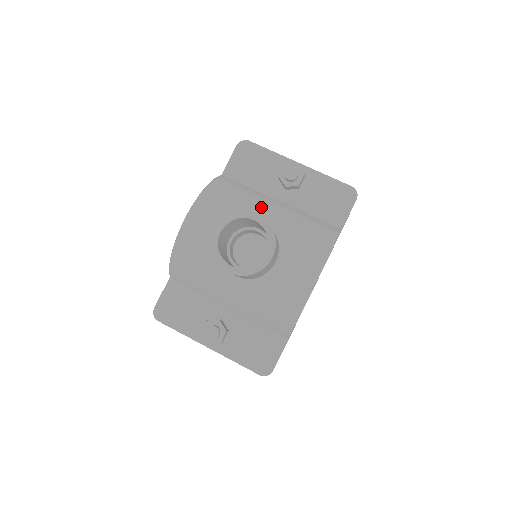
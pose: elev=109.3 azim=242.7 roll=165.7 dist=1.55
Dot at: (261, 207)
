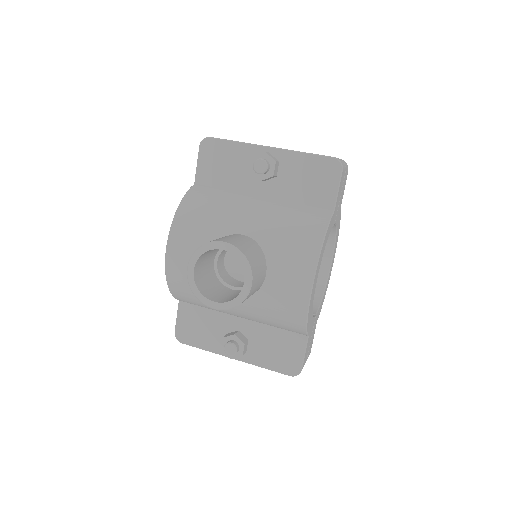
Dot at: (238, 215)
